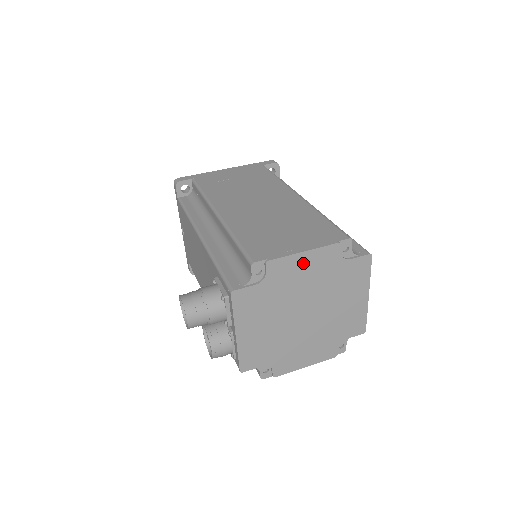
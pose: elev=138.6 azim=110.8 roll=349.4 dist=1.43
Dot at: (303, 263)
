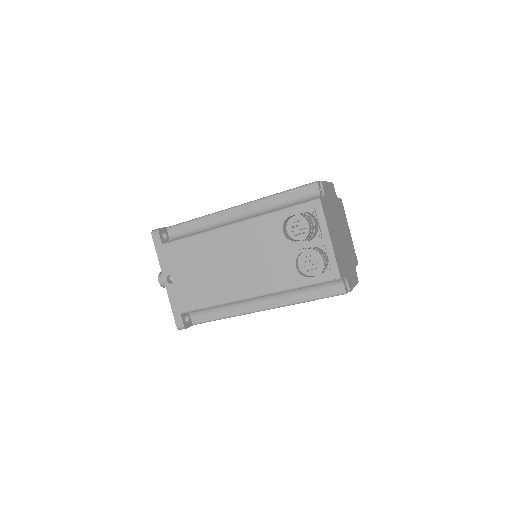
Dot at: (329, 191)
